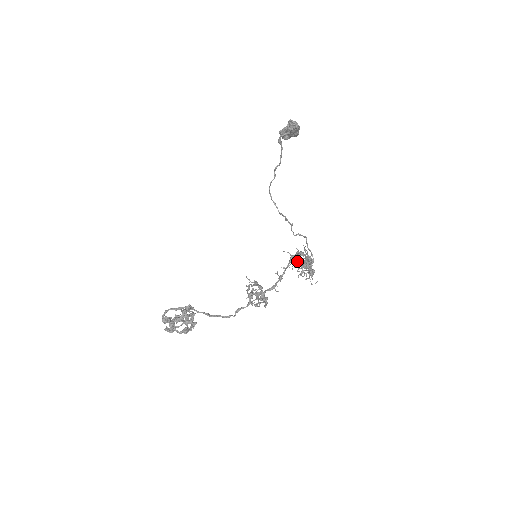
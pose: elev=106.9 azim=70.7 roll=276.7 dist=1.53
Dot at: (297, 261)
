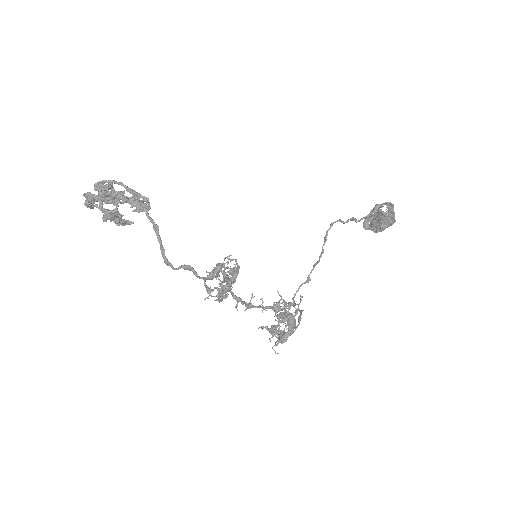
Dot at: (291, 304)
